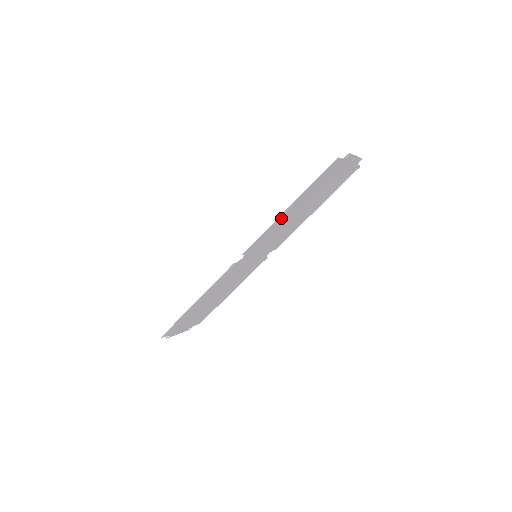
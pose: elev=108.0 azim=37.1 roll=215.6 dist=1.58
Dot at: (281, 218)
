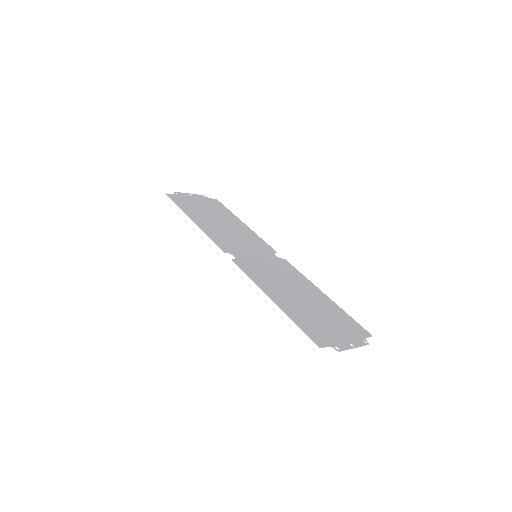
Dot at: (268, 291)
